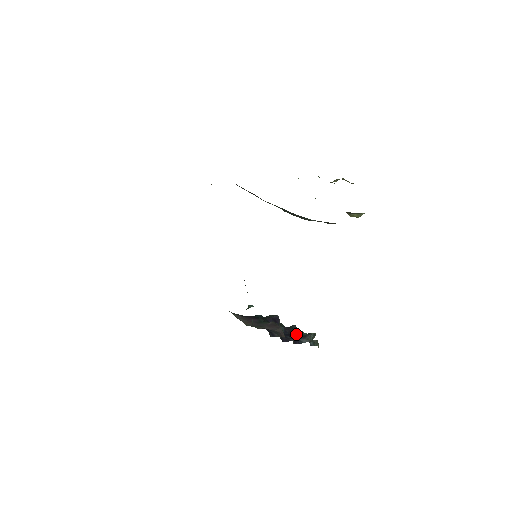
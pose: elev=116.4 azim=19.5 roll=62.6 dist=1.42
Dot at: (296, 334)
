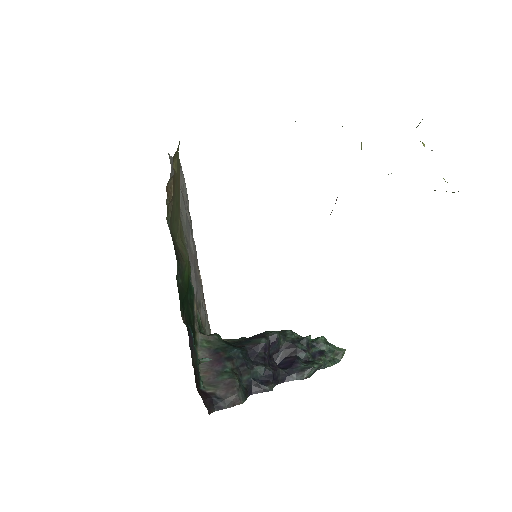
Dot at: (294, 362)
